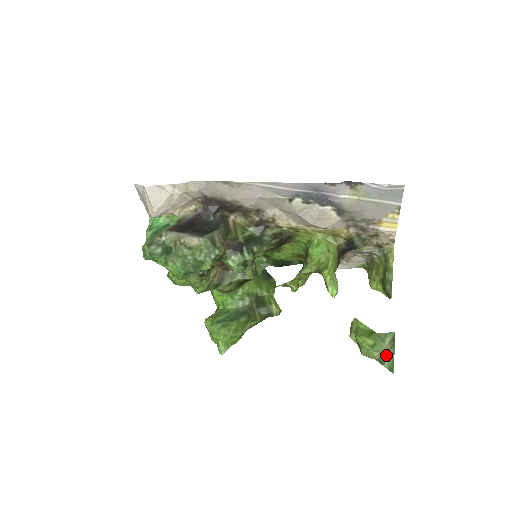
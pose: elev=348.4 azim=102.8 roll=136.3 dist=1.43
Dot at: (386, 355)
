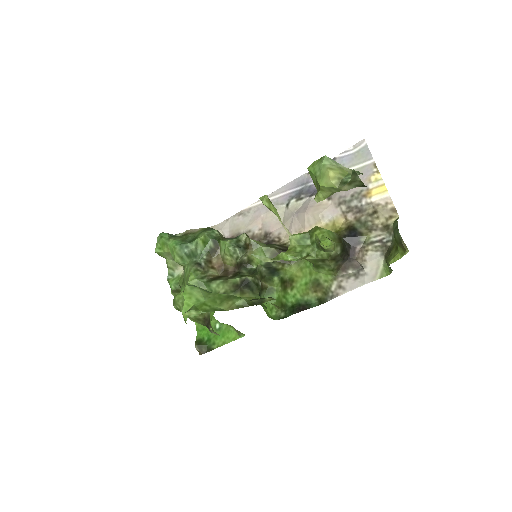
Dot at: (349, 177)
